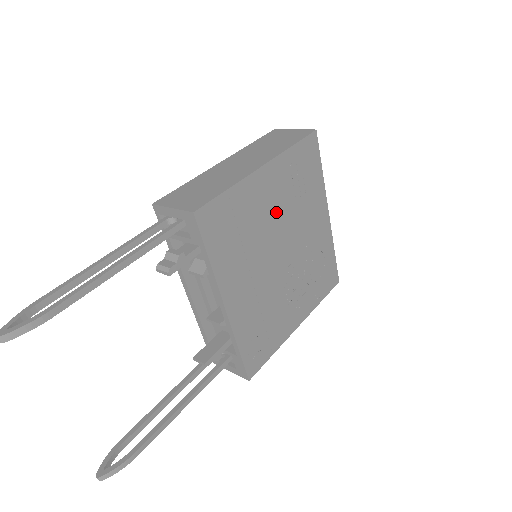
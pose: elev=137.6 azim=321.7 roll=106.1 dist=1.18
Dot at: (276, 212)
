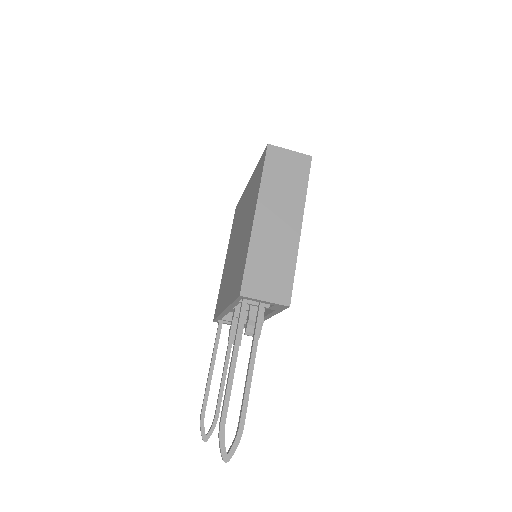
Dot at: occluded
